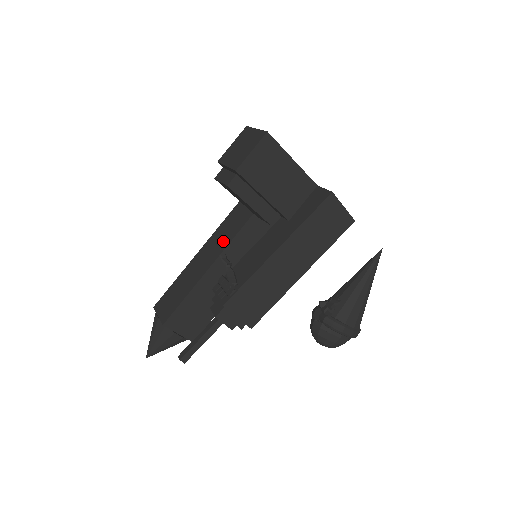
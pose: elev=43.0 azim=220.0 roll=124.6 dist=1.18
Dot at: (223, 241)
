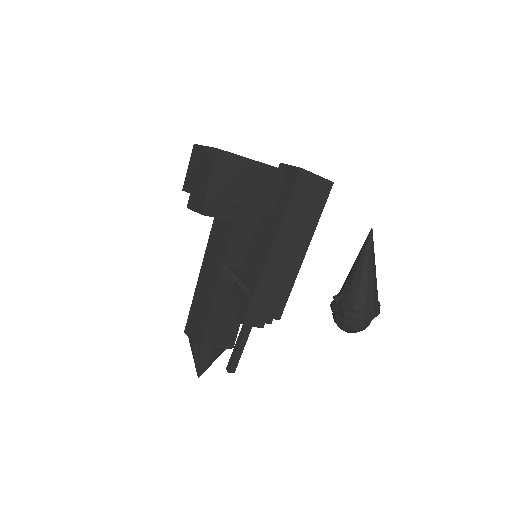
Dot at: (219, 251)
